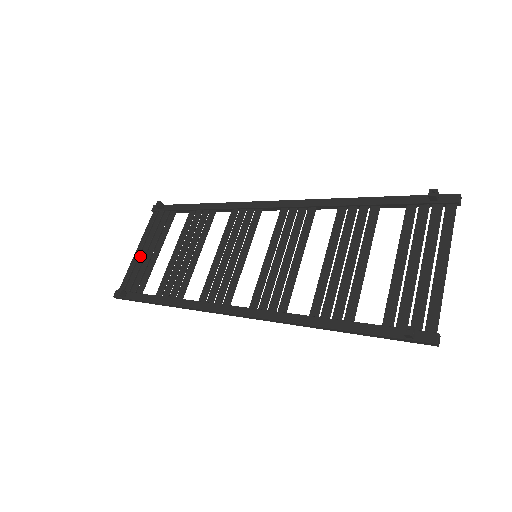
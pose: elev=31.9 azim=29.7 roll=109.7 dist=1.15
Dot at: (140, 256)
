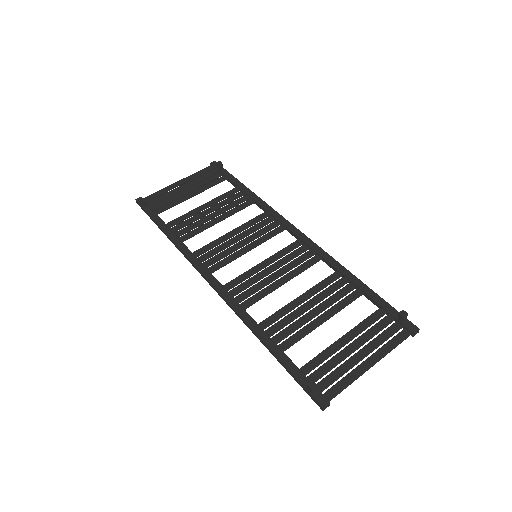
Dot at: (177, 188)
